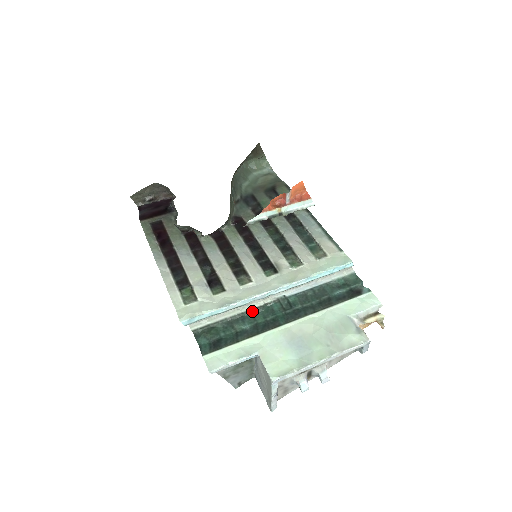
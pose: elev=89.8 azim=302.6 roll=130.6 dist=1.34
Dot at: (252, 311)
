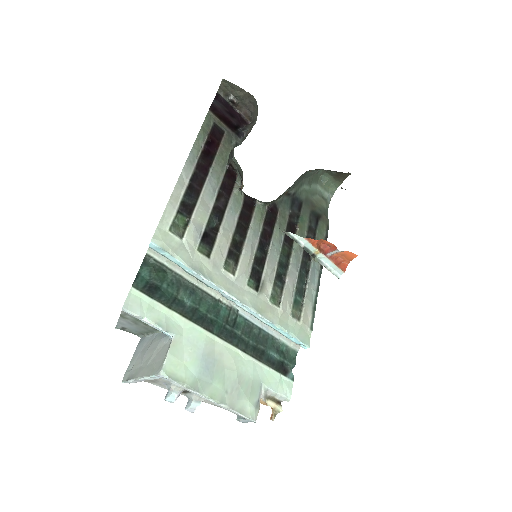
Dot at: (205, 294)
